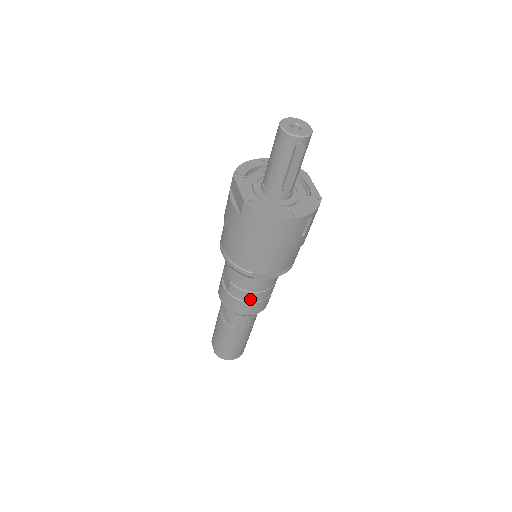
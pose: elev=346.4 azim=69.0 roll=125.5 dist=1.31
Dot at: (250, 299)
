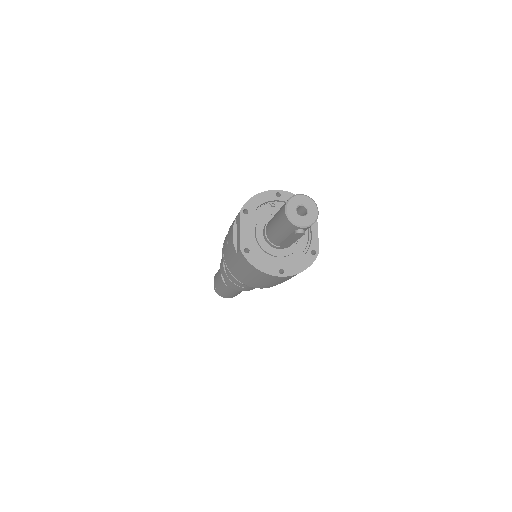
Dot at: (243, 286)
